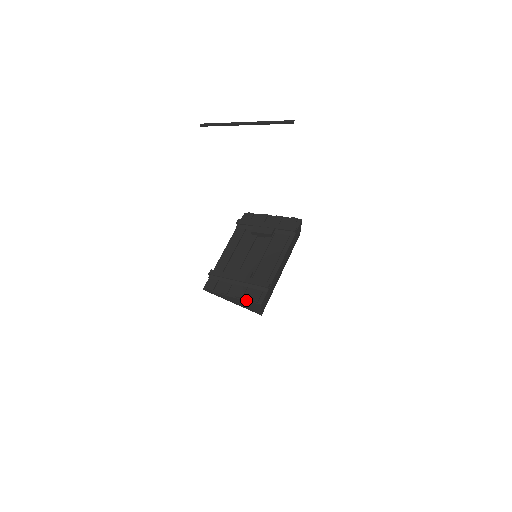
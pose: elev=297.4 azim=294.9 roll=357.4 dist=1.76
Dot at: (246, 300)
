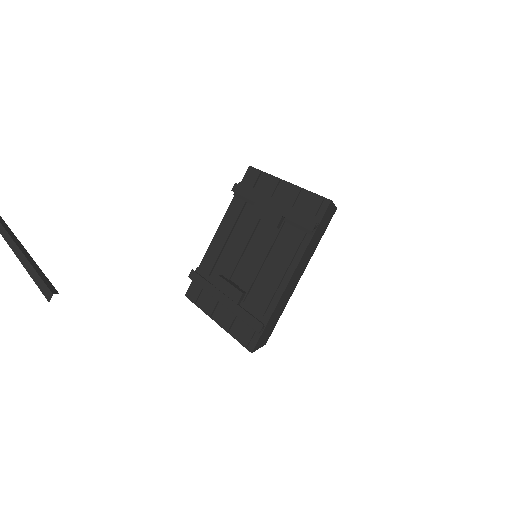
Dot at: (233, 336)
